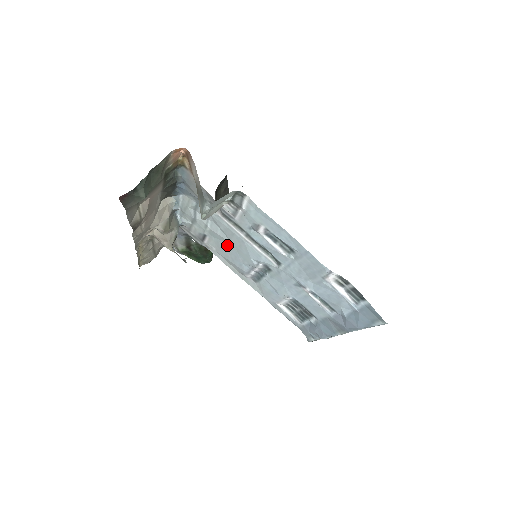
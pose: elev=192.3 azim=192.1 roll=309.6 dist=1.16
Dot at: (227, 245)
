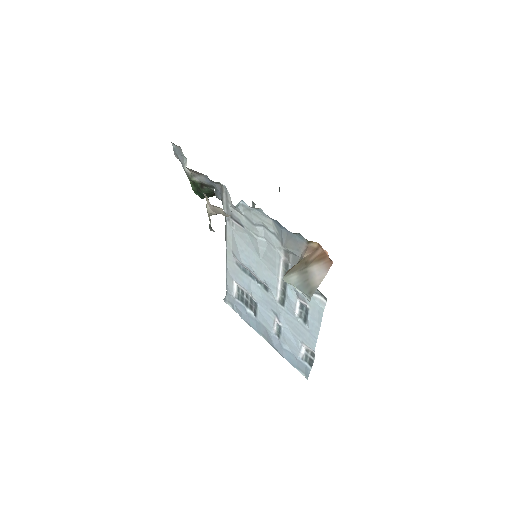
Dot at: (253, 250)
